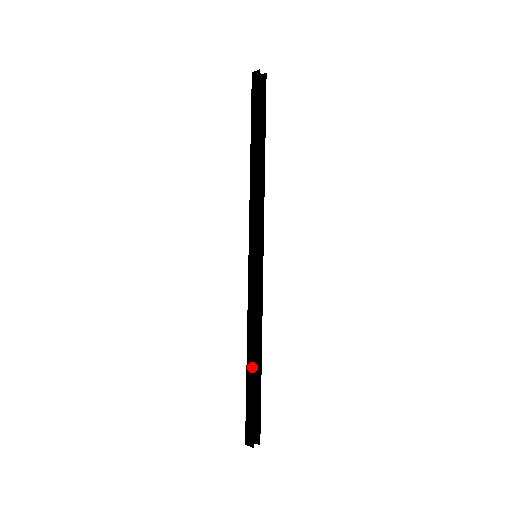
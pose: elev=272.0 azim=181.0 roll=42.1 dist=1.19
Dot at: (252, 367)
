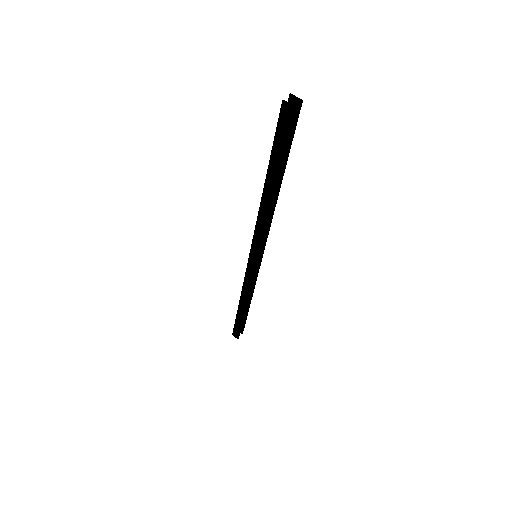
Dot at: (243, 312)
